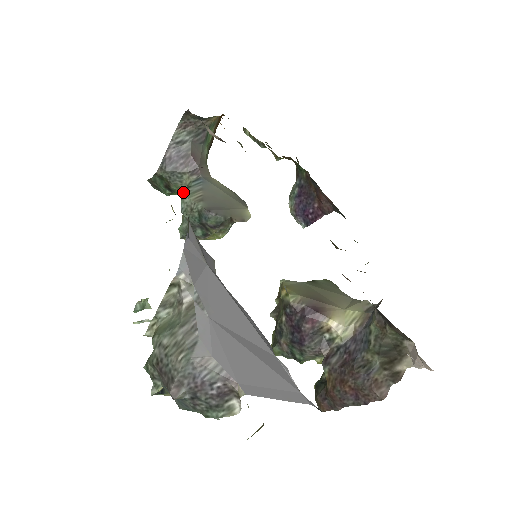
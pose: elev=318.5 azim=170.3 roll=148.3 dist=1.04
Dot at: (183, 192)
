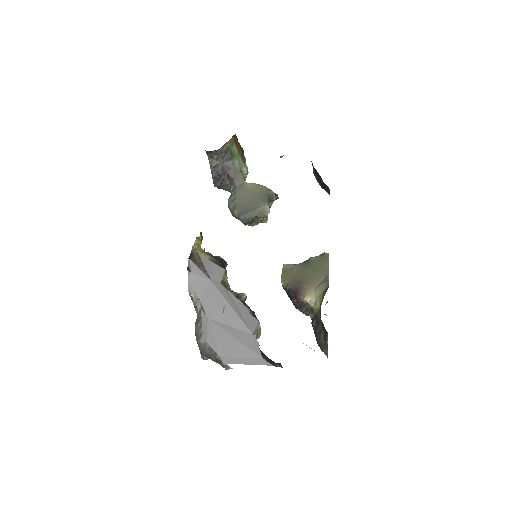
Dot at: occluded
